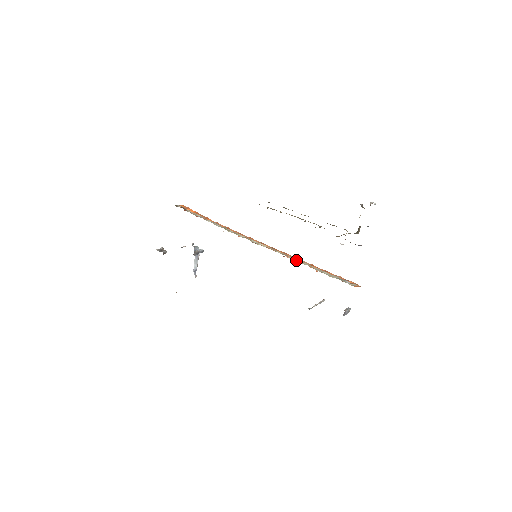
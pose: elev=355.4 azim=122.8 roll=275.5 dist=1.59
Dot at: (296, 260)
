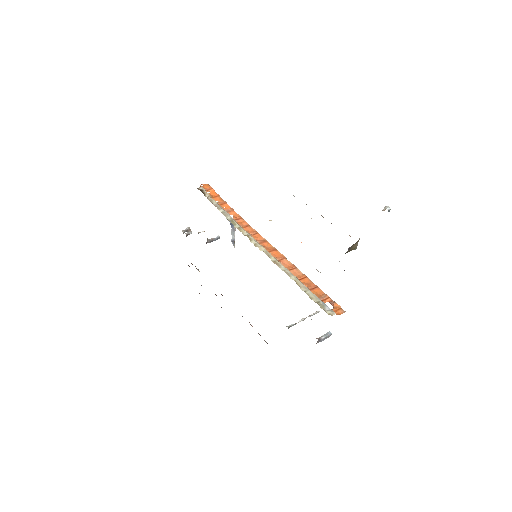
Dot at: occluded
